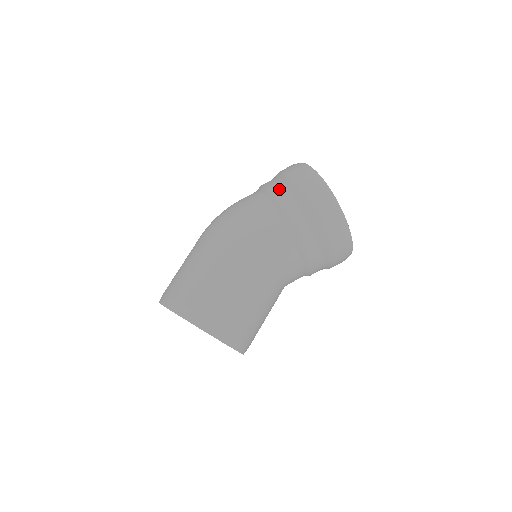
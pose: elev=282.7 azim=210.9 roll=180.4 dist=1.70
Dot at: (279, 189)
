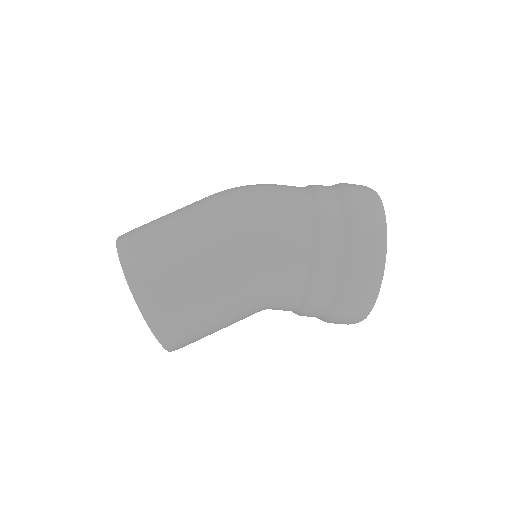
Dot at: (332, 211)
